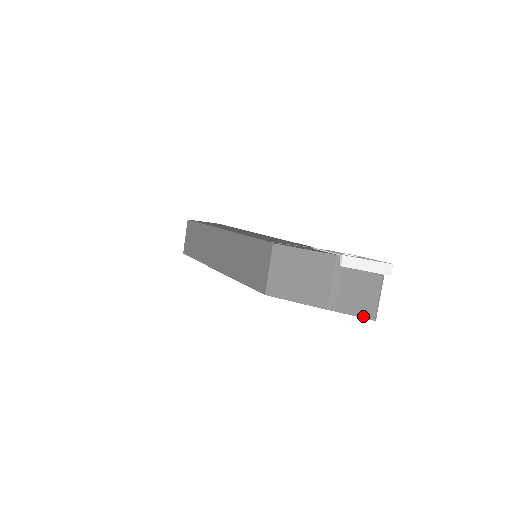
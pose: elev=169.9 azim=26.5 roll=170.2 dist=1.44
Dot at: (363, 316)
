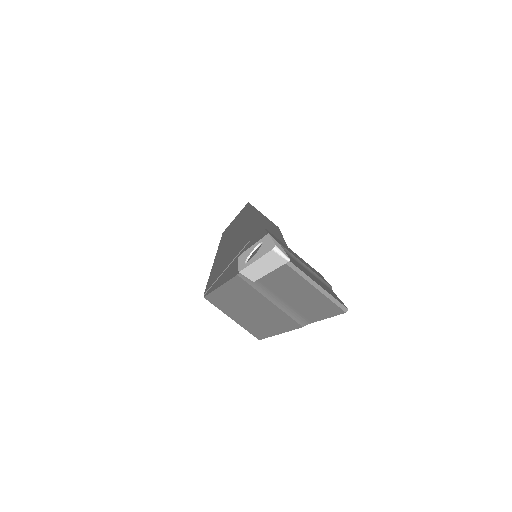
Dot at: (332, 314)
